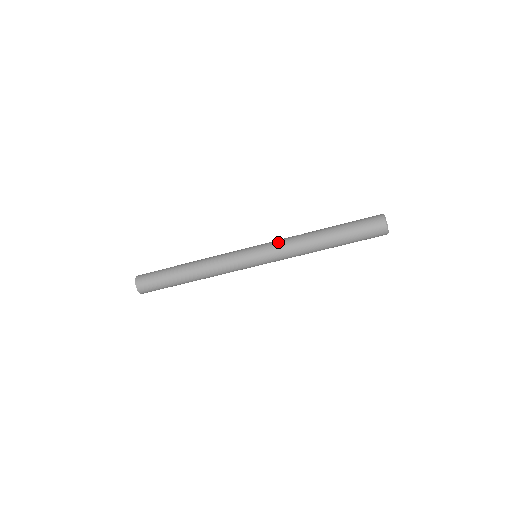
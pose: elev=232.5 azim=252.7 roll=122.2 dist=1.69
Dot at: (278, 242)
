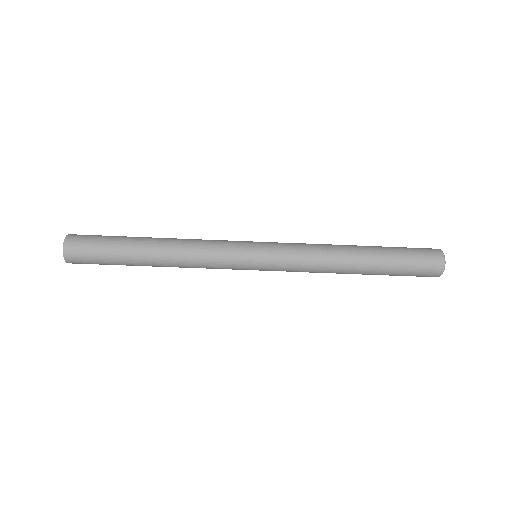
Dot at: (295, 258)
